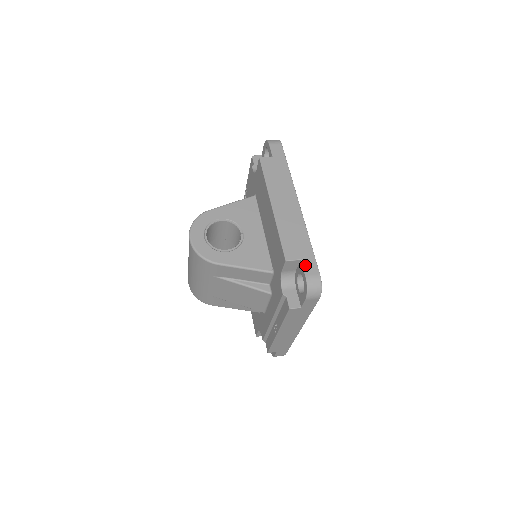
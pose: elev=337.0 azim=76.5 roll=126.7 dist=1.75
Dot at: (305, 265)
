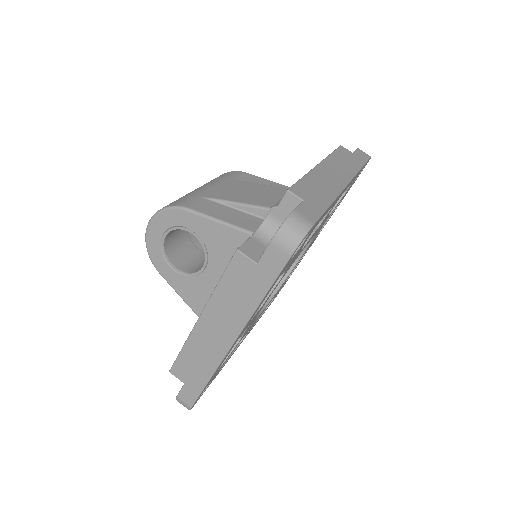
Dot at: (184, 390)
